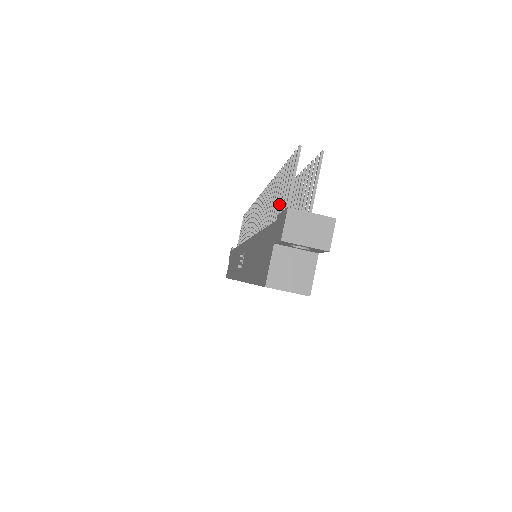
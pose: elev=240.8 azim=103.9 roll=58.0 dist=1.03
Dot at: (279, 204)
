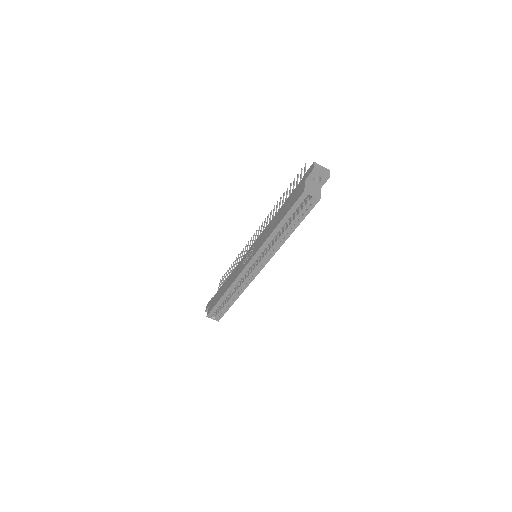
Dot at: occluded
